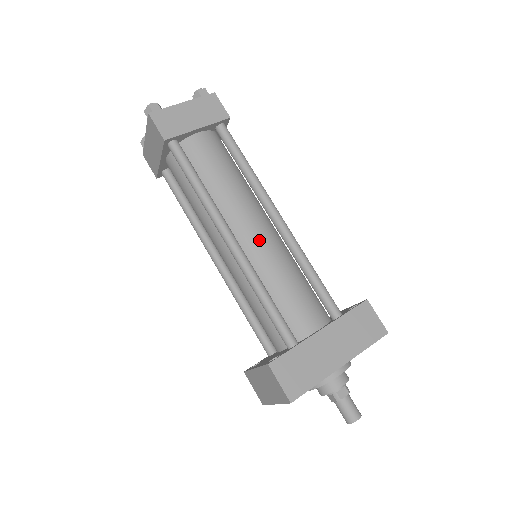
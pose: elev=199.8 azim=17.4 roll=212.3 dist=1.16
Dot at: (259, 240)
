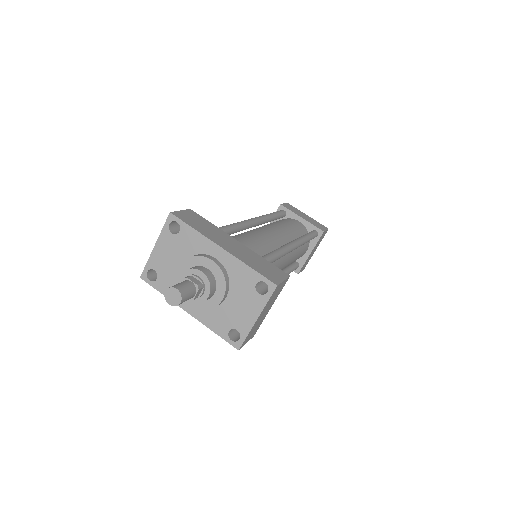
Dot at: (268, 232)
